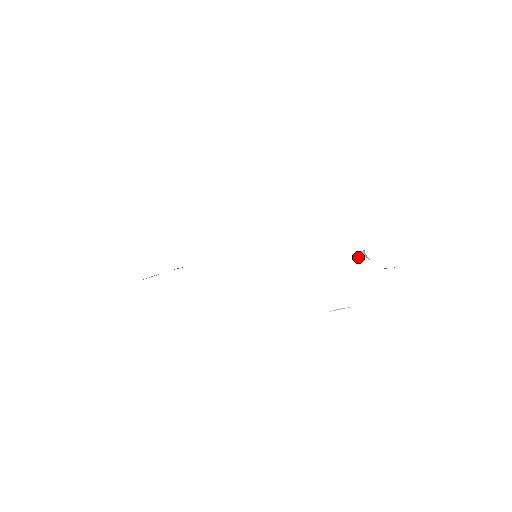
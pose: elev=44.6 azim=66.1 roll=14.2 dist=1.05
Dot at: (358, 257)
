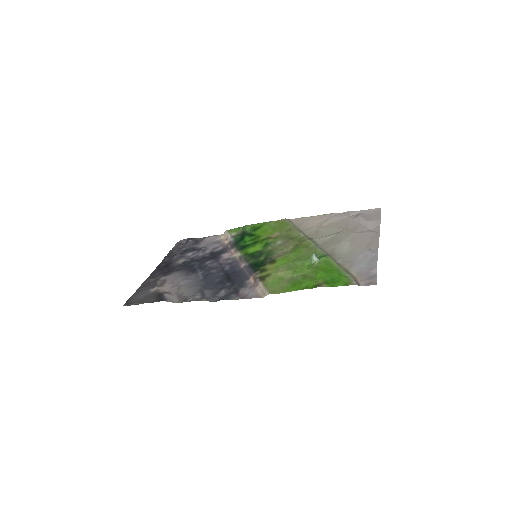
Dot at: (310, 262)
